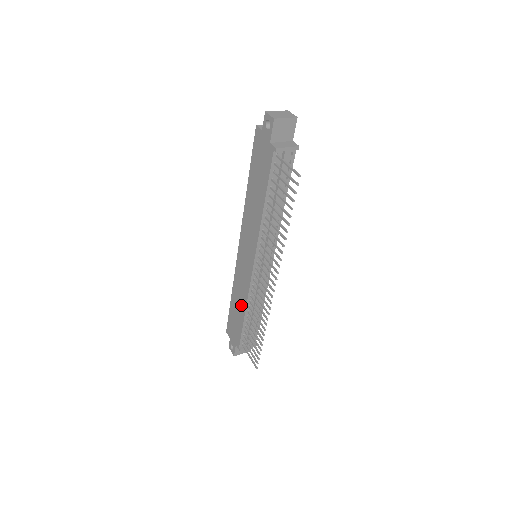
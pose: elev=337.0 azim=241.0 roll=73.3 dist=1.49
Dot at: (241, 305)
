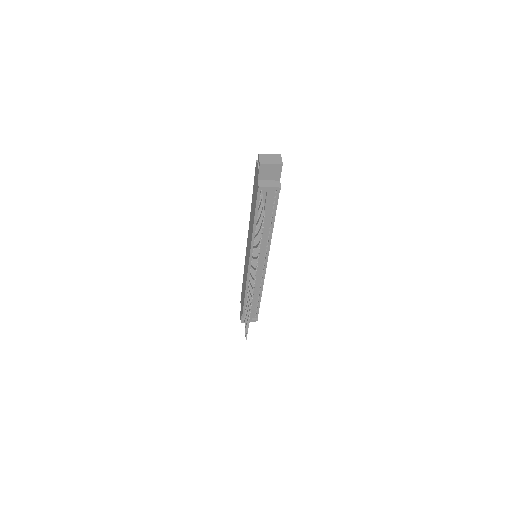
Dot at: (244, 288)
